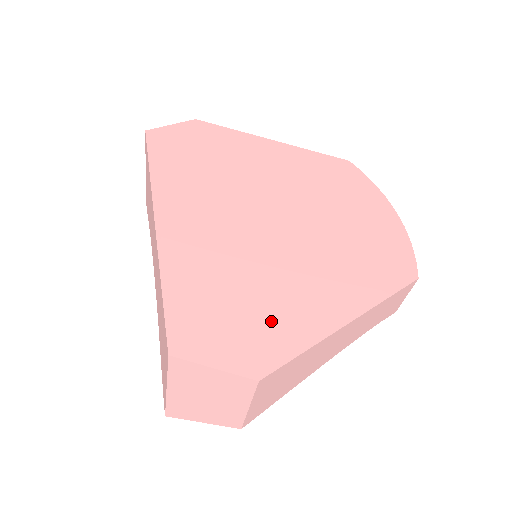
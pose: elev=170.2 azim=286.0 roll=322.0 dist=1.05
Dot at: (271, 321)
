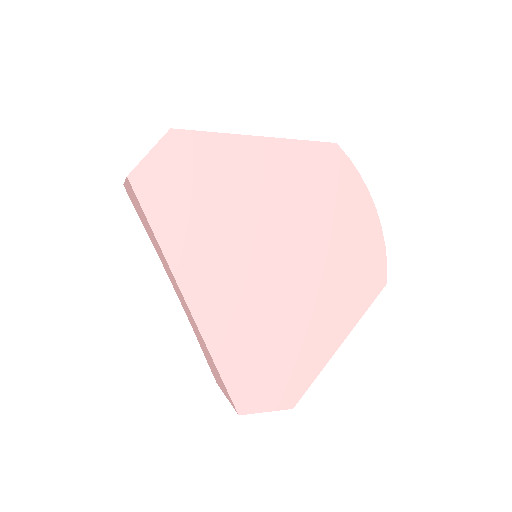
Dot at: (293, 365)
